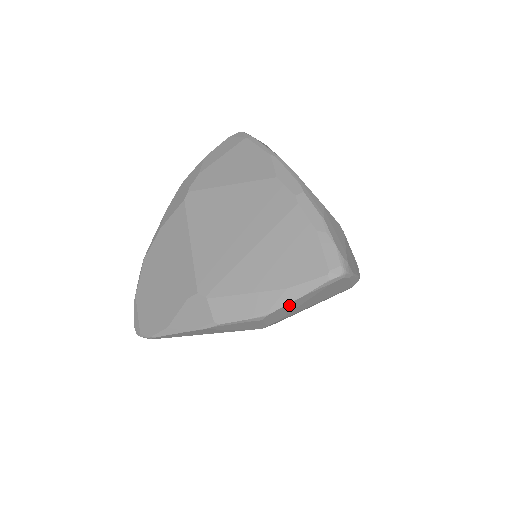
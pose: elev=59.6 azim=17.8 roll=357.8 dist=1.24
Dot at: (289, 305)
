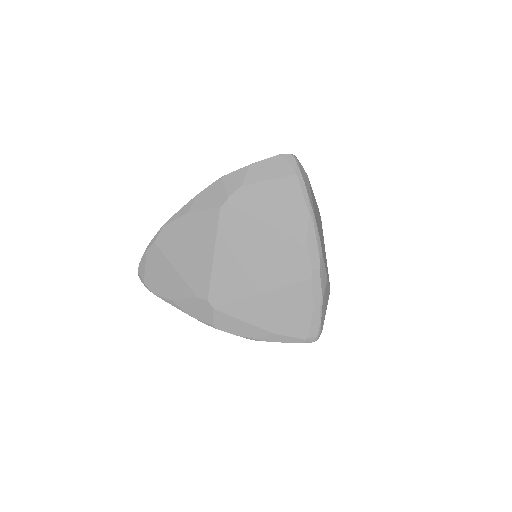
Dot at: (270, 340)
